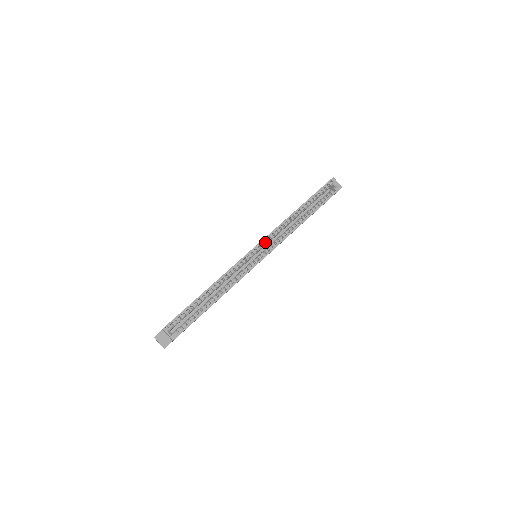
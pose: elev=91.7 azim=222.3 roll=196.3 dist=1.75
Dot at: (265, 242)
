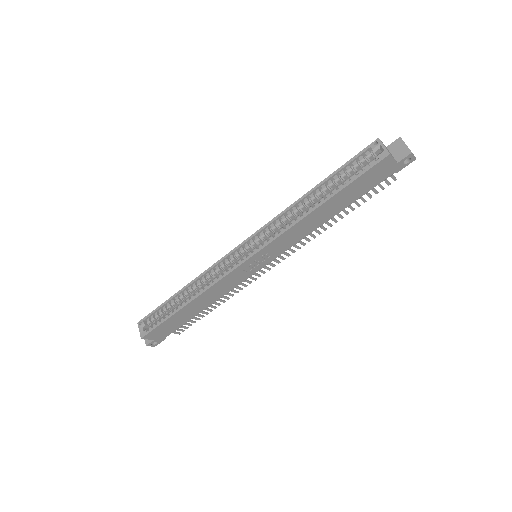
Dot at: (257, 237)
